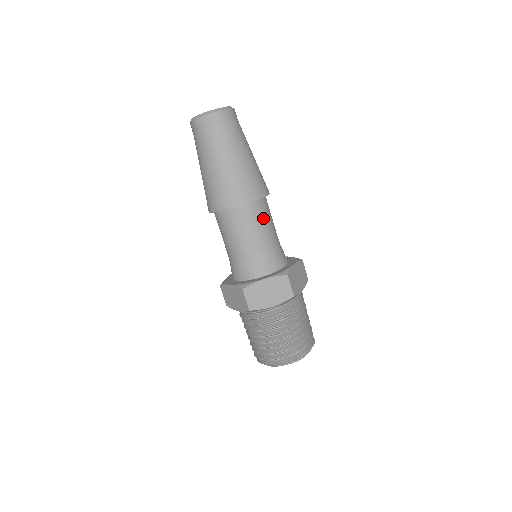
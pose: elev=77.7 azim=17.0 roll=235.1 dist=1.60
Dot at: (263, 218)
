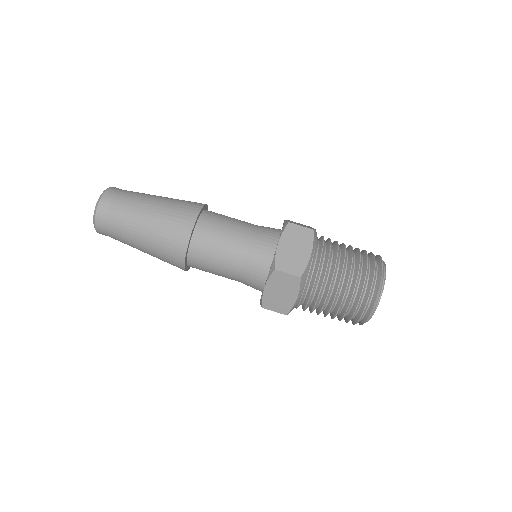
Dot at: (222, 218)
